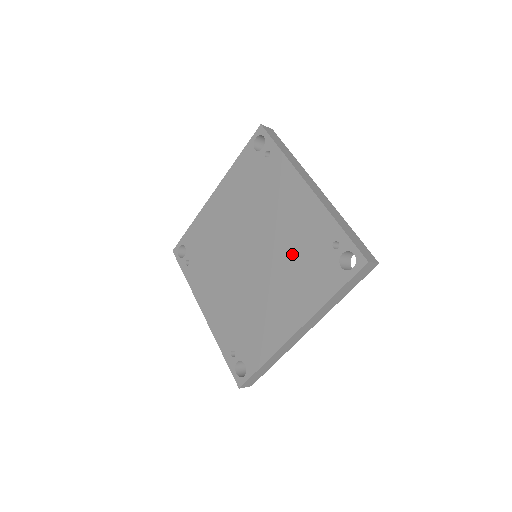
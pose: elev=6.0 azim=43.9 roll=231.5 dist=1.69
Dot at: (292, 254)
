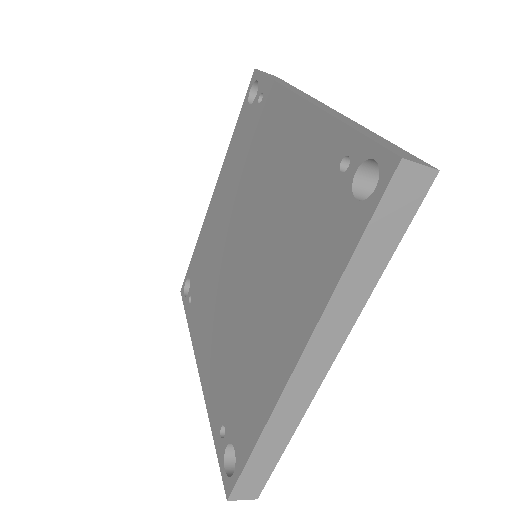
Dot at: (287, 220)
